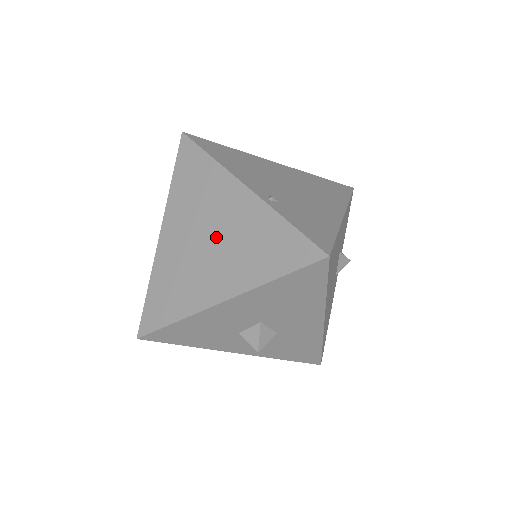
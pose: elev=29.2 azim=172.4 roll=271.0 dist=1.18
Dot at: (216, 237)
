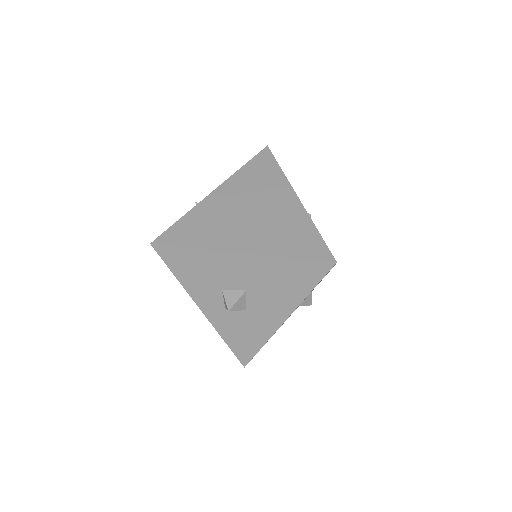
Dot at: (259, 214)
